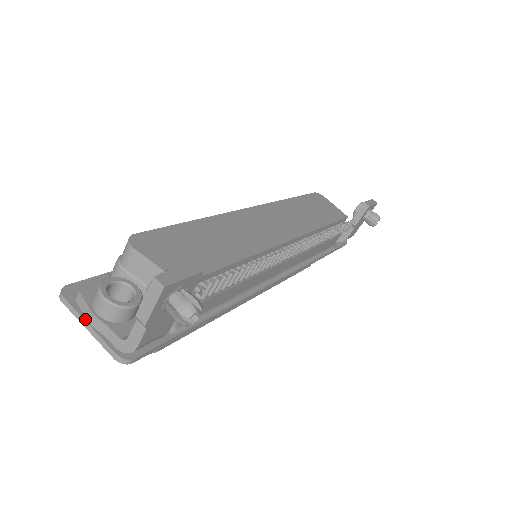
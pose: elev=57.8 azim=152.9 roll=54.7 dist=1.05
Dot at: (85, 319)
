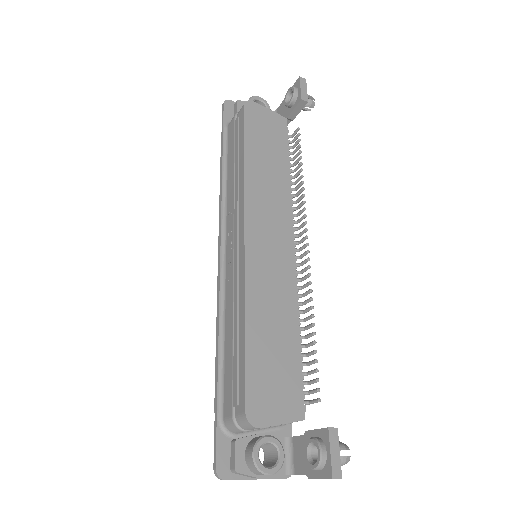
Dot at: (251, 479)
